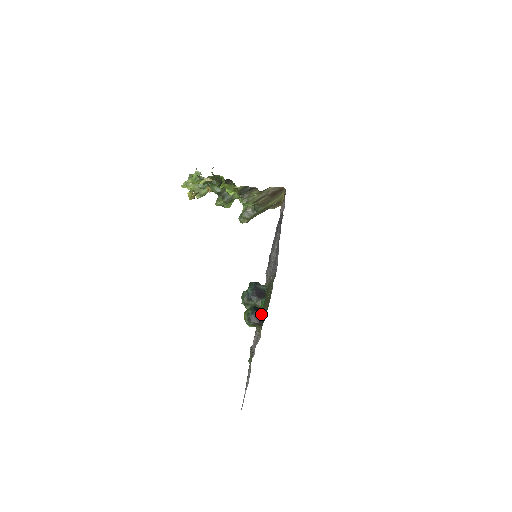
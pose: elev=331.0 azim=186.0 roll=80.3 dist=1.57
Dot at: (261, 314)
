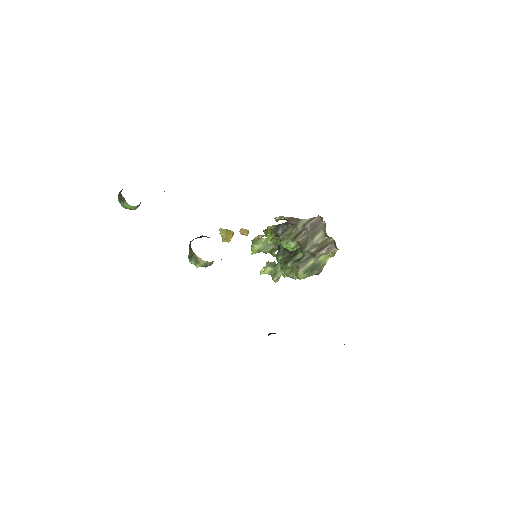
Dot at: occluded
